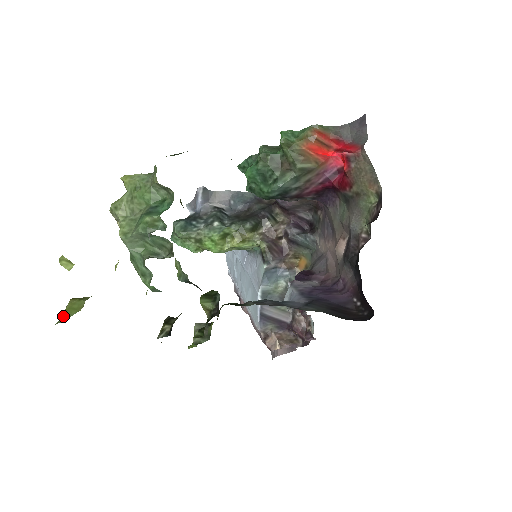
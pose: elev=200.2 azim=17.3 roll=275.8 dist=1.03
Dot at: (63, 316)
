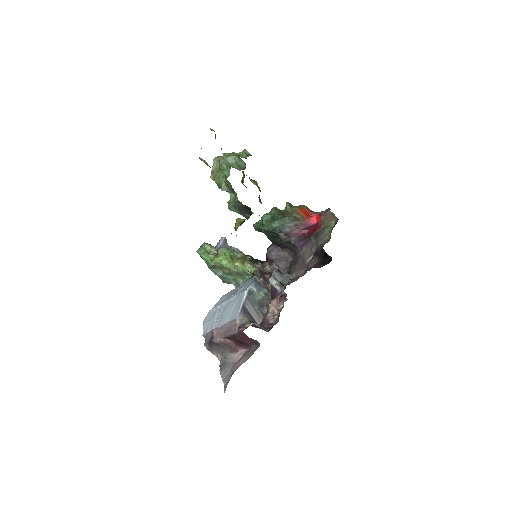
Dot at: occluded
